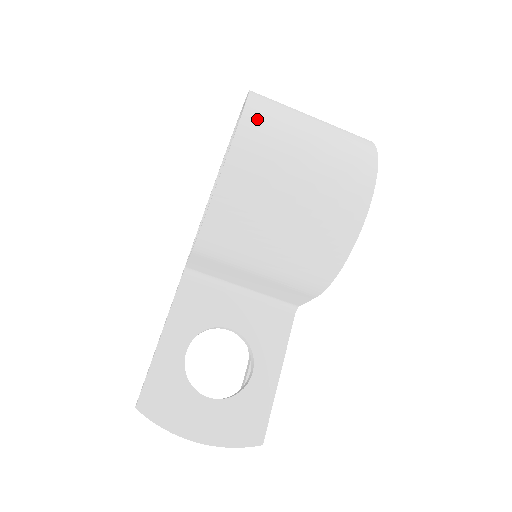
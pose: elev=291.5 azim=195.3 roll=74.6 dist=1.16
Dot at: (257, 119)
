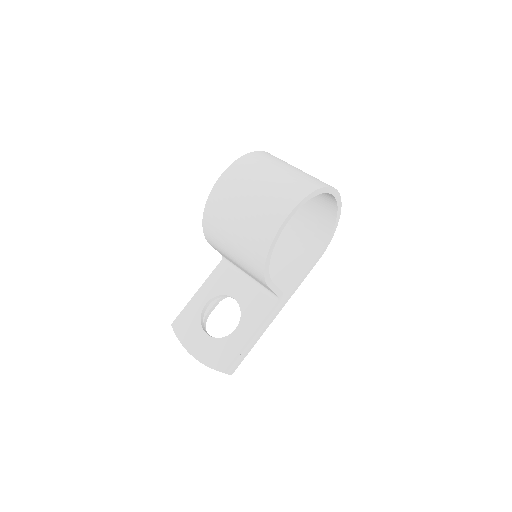
Dot at: (236, 169)
